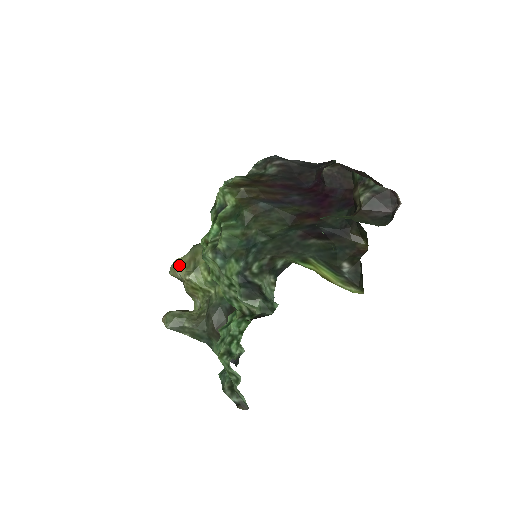
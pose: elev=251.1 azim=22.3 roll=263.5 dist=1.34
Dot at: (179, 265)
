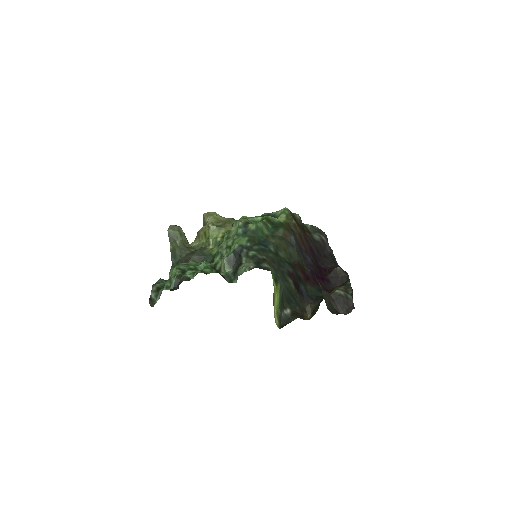
Dot at: (214, 216)
